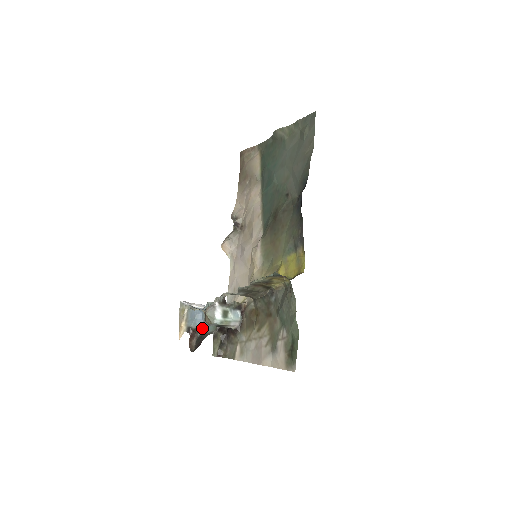
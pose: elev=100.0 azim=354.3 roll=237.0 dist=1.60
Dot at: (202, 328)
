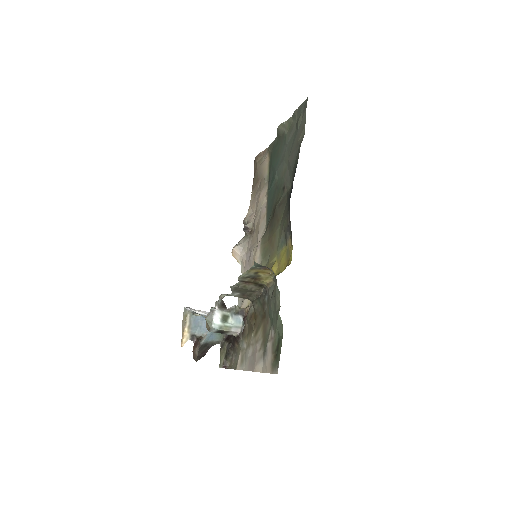
Dot at: (206, 336)
